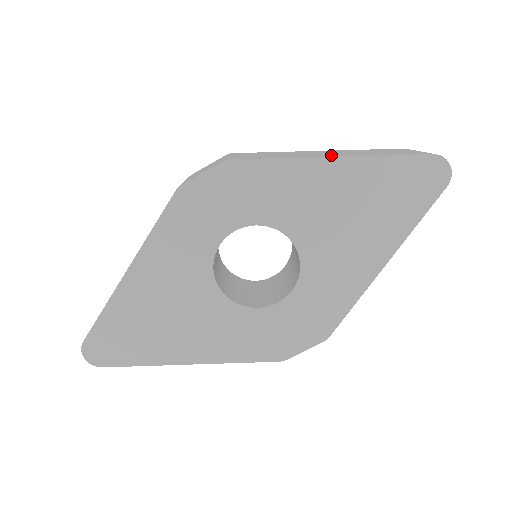
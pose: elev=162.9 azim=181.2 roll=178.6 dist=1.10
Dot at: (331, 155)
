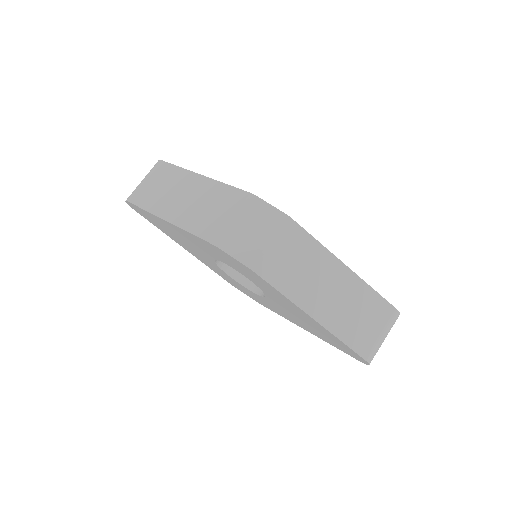
Dot at: (319, 310)
